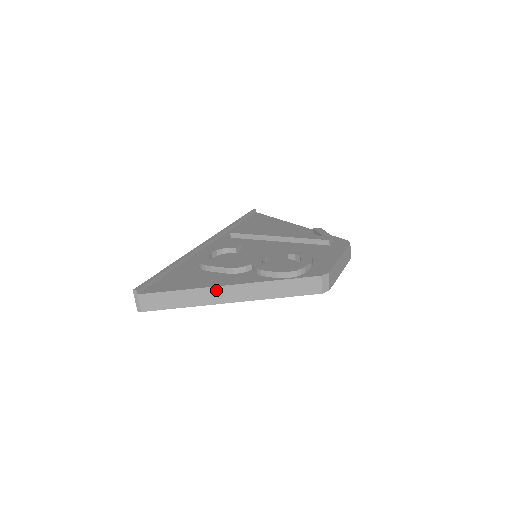
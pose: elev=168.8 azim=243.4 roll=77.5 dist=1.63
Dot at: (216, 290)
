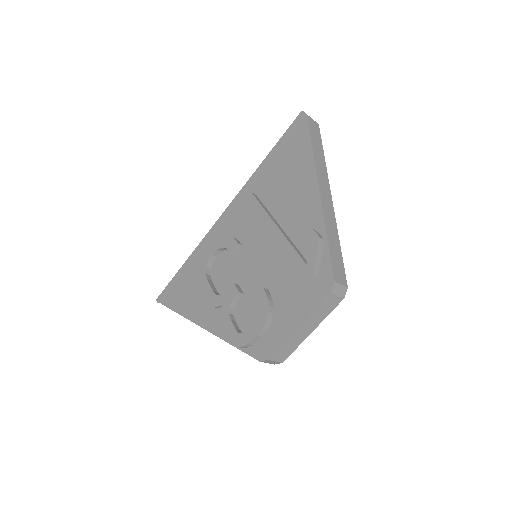
Dot at: occluded
